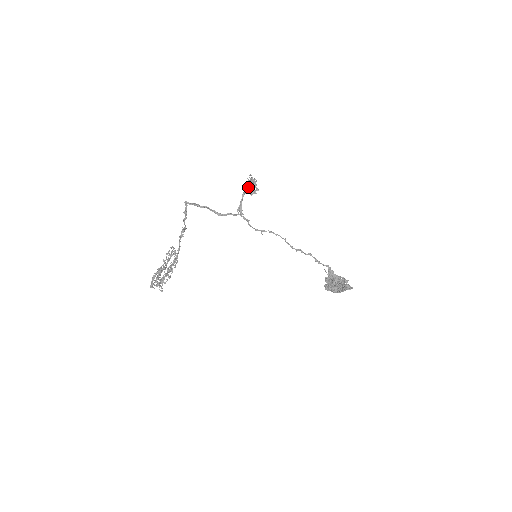
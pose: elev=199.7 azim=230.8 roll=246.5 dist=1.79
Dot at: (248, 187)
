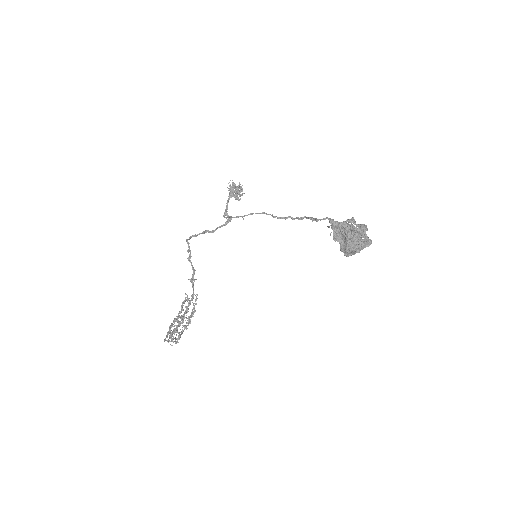
Dot at: (231, 191)
